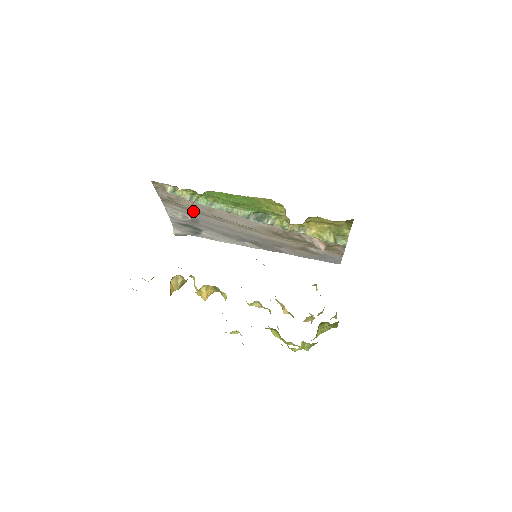
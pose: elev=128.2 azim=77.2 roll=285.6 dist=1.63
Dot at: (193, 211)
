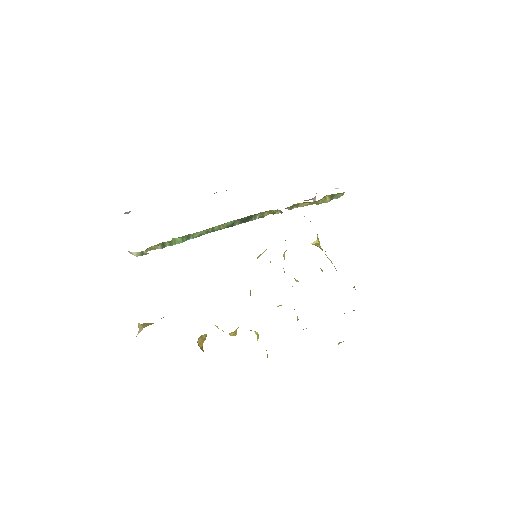
Dot at: occluded
